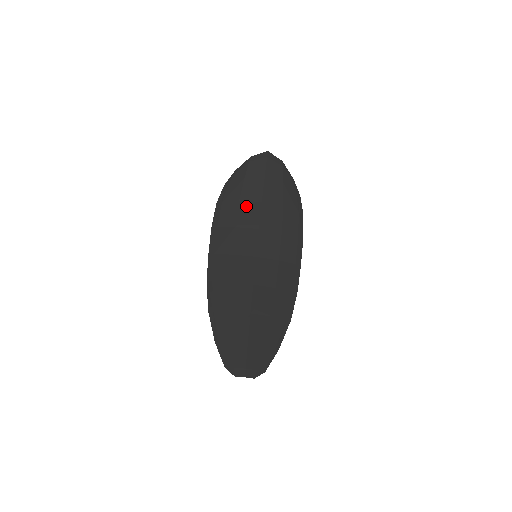
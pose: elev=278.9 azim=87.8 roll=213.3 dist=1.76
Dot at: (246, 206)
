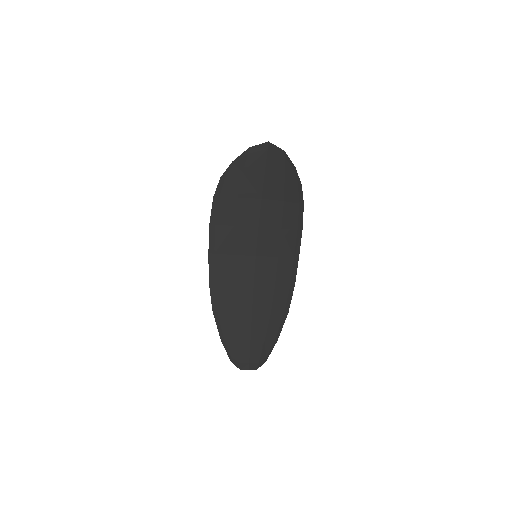
Dot at: (245, 203)
